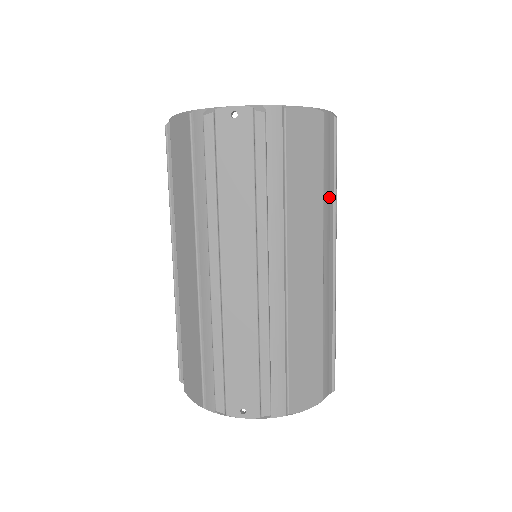
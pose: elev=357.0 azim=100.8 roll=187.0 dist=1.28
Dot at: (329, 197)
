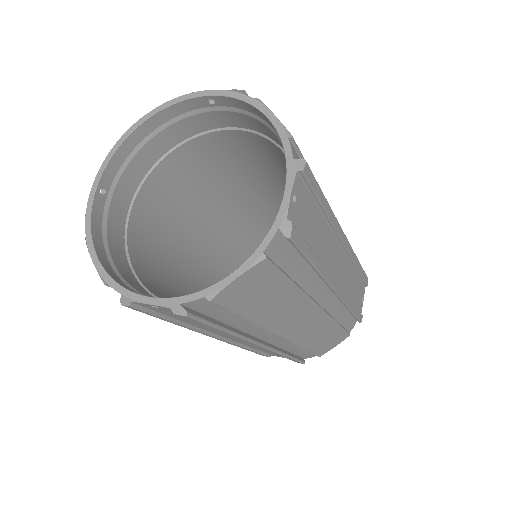
Dot at: (311, 268)
